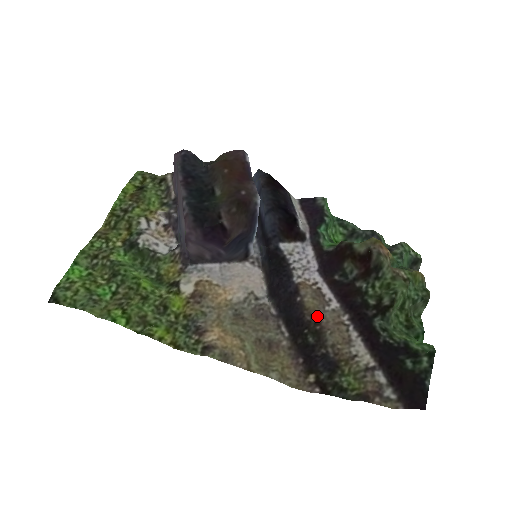
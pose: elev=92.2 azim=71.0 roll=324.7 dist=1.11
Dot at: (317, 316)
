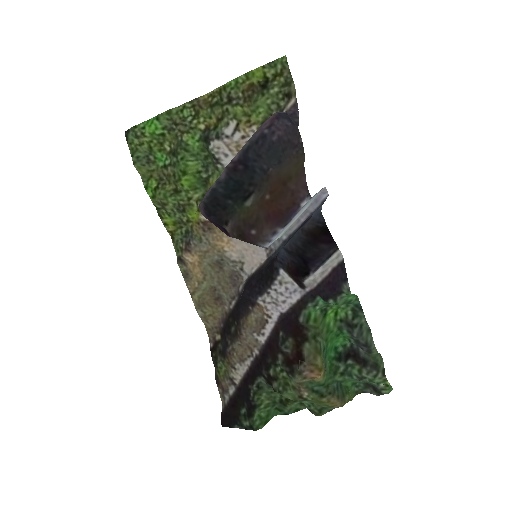
Dot at: (244, 330)
